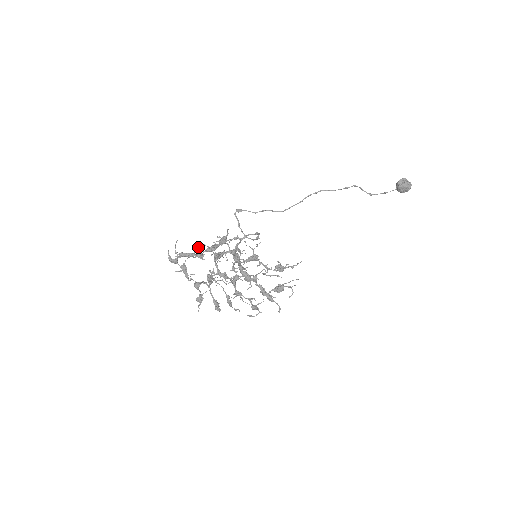
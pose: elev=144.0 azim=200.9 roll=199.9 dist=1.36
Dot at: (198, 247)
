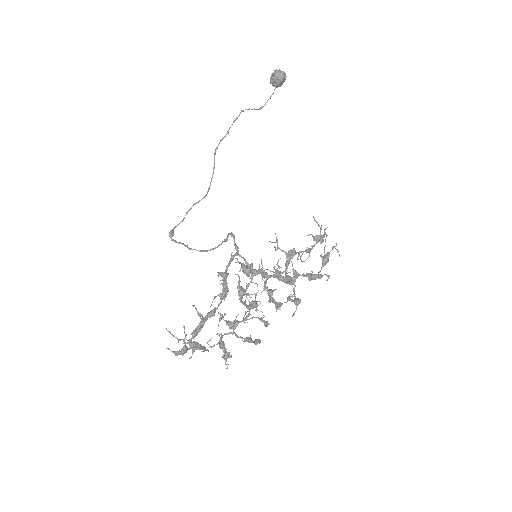
Dot at: occluded
